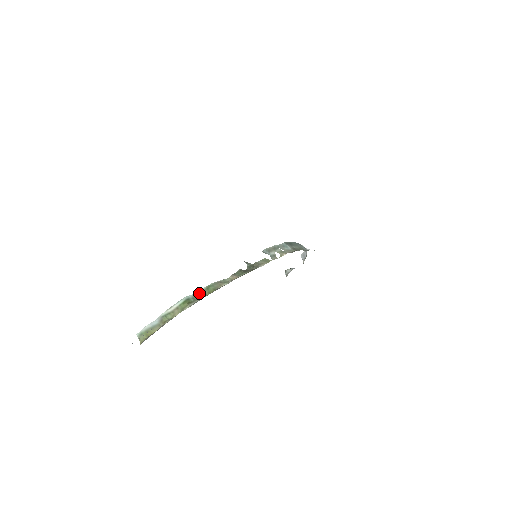
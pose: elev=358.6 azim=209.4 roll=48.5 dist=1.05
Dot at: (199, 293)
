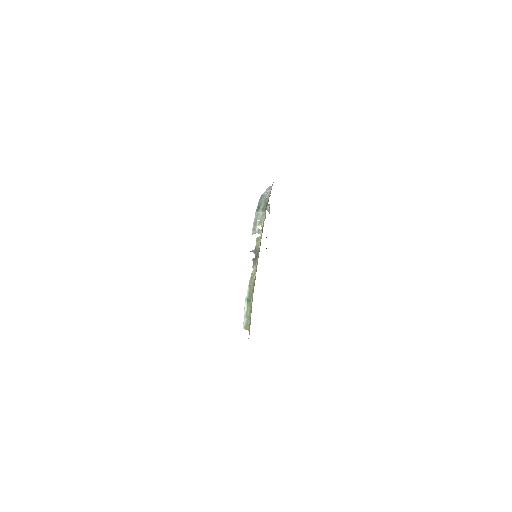
Dot at: (249, 292)
